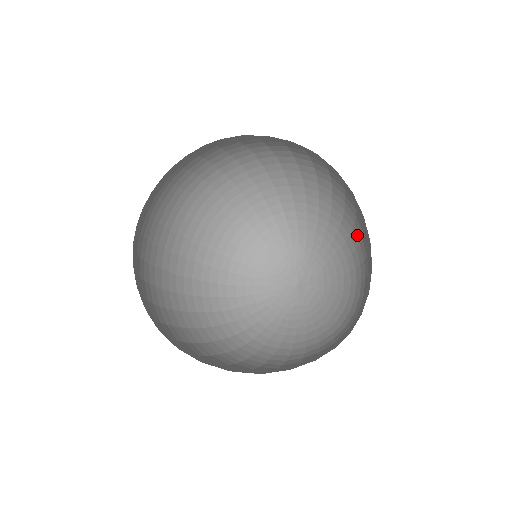
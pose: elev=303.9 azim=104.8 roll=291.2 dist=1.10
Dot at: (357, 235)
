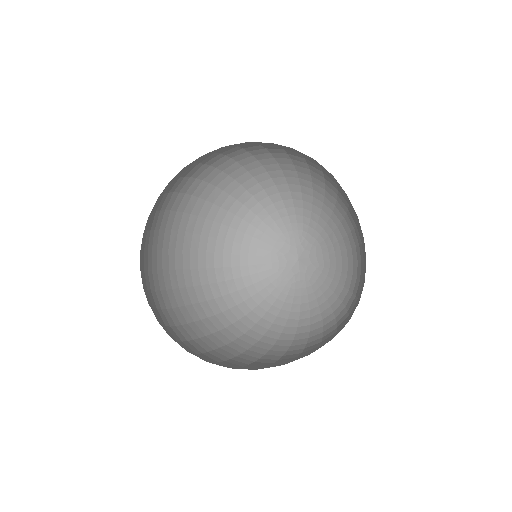
Dot at: (351, 220)
